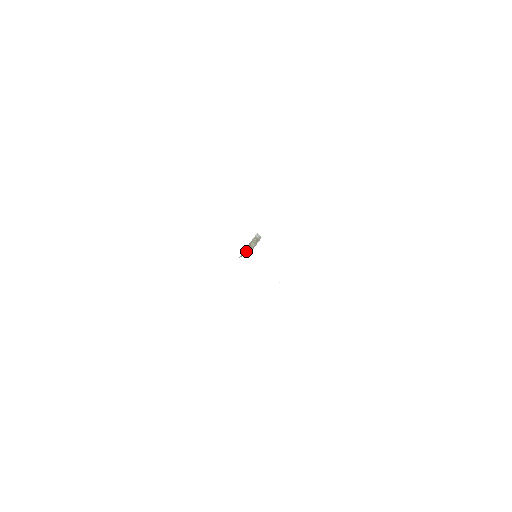
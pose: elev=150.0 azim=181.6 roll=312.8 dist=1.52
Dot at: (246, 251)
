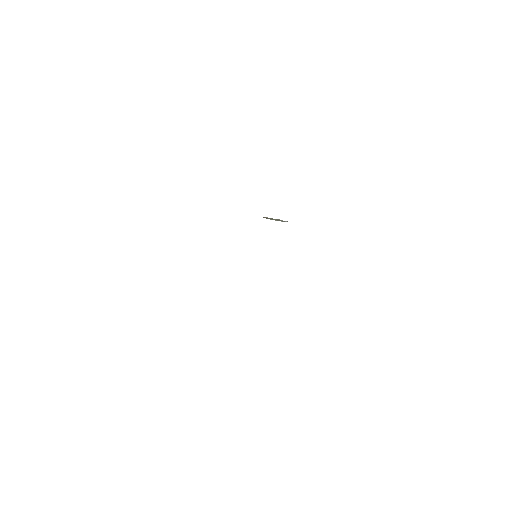
Dot at: (266, 217)
